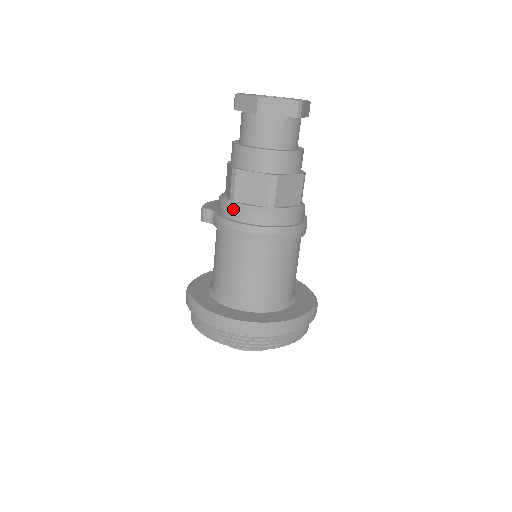
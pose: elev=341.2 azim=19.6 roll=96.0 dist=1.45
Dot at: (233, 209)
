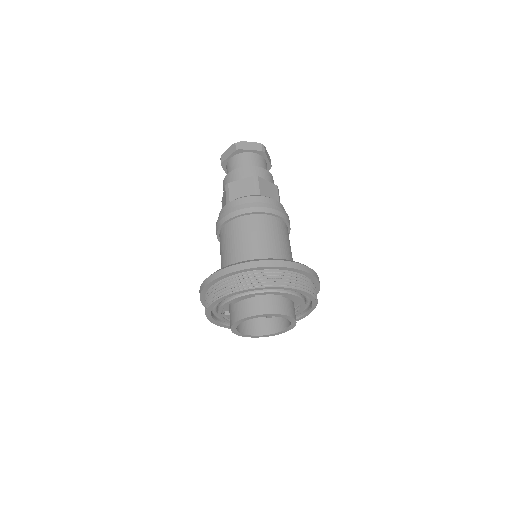
Dot at: occluded
